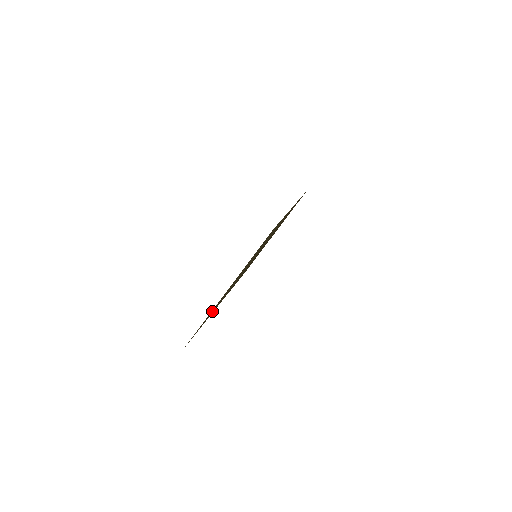
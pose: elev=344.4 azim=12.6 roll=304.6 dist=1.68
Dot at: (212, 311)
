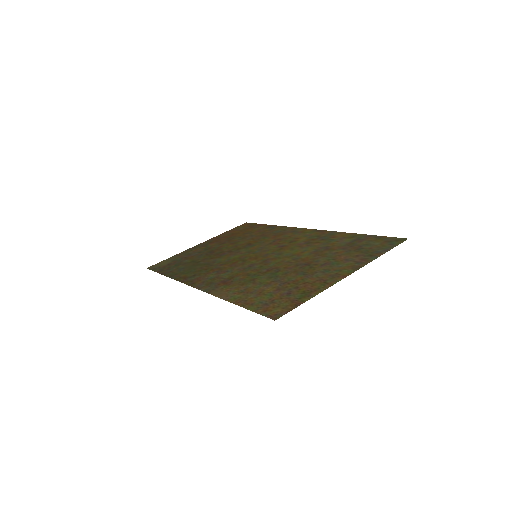
Dot at: (281, 288)
